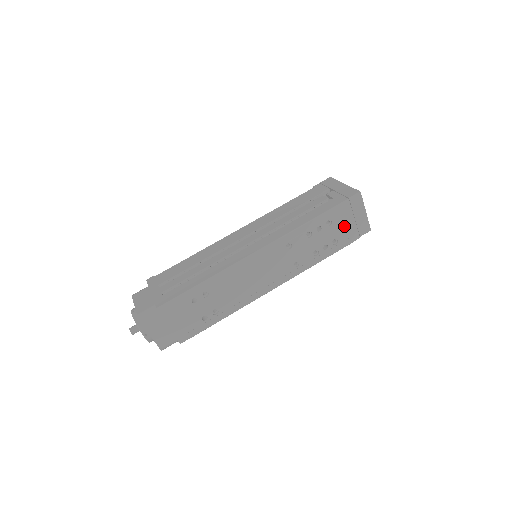
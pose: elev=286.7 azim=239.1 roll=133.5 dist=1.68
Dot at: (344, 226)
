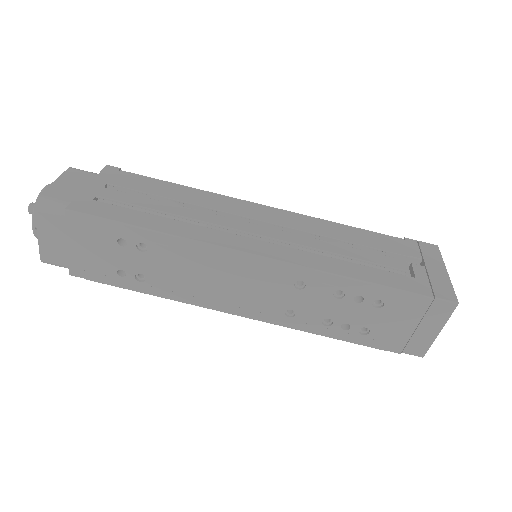
Dot at: (394, 324)
